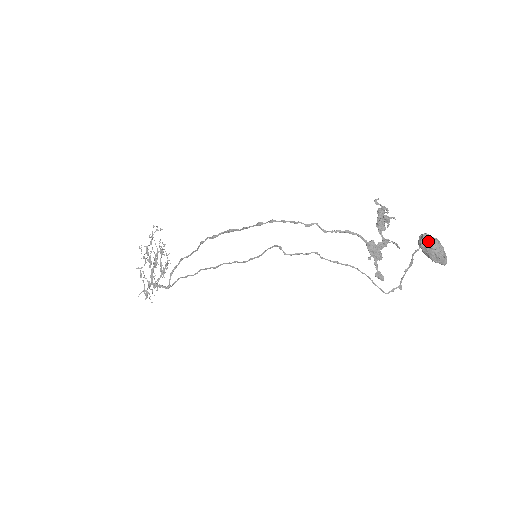
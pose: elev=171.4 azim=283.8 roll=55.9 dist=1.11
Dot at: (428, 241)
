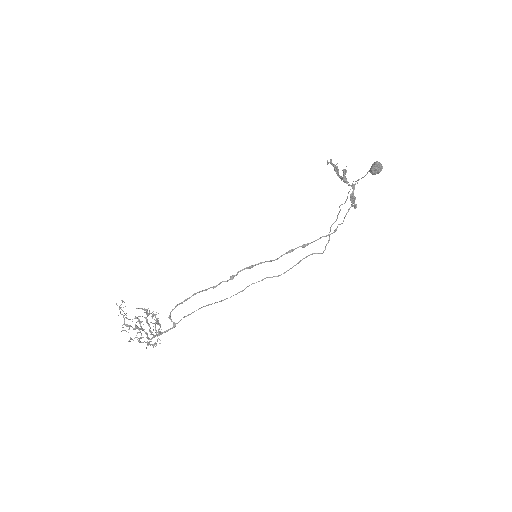
Dot at: (379, 170)
